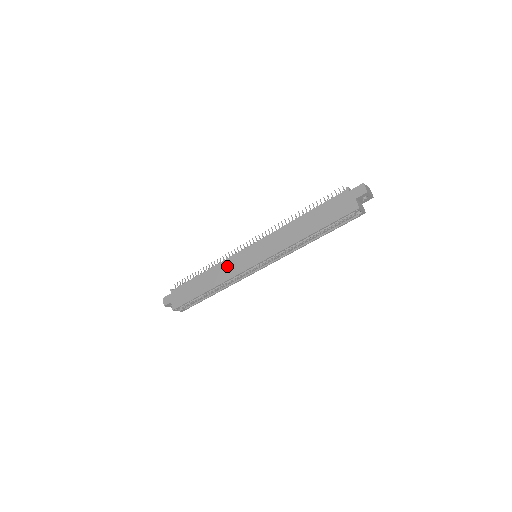
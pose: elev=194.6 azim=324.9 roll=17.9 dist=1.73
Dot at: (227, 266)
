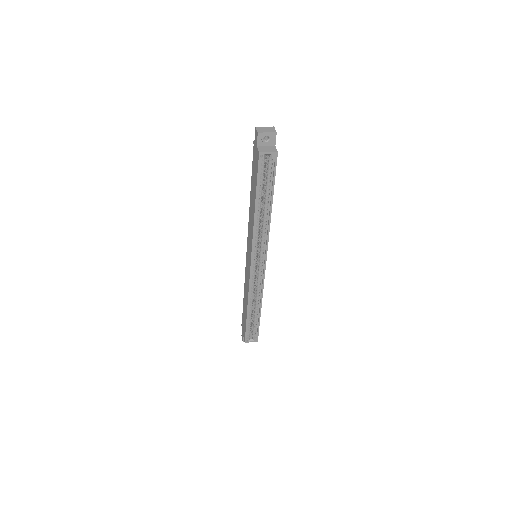
Dot at: (246, 279)
